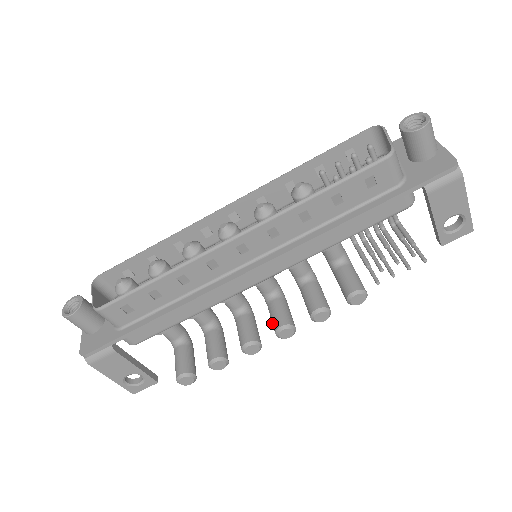
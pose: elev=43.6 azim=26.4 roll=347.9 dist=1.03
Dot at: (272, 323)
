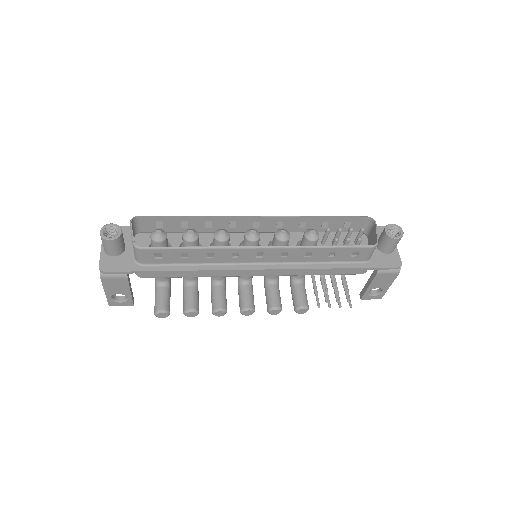
Dot at: (240, 301)
